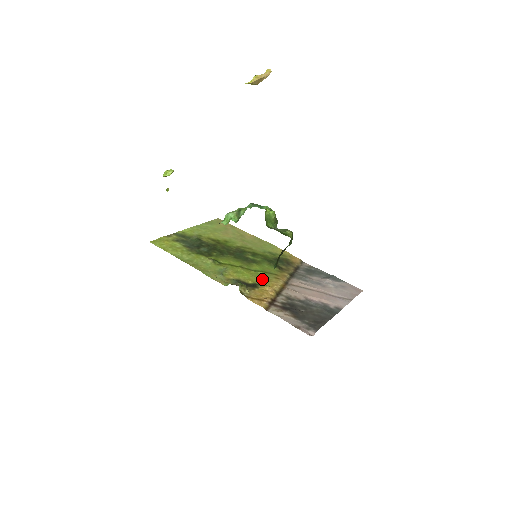
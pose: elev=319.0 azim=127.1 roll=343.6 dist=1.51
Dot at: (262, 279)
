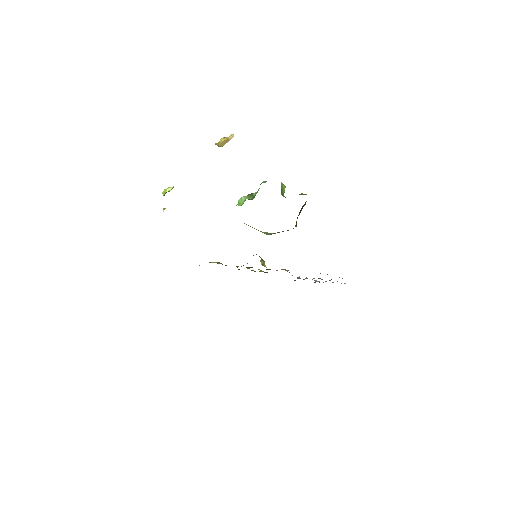
Dot at: occluded
